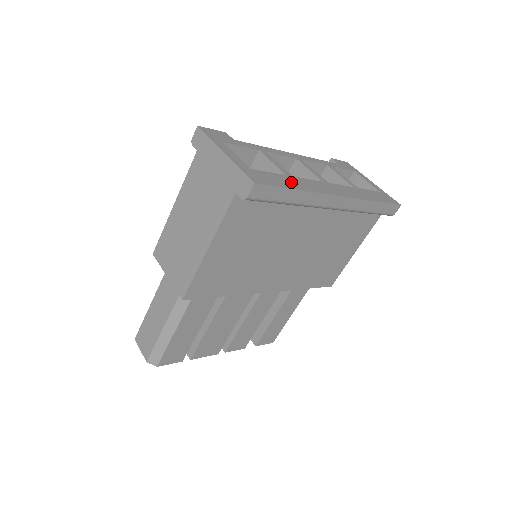
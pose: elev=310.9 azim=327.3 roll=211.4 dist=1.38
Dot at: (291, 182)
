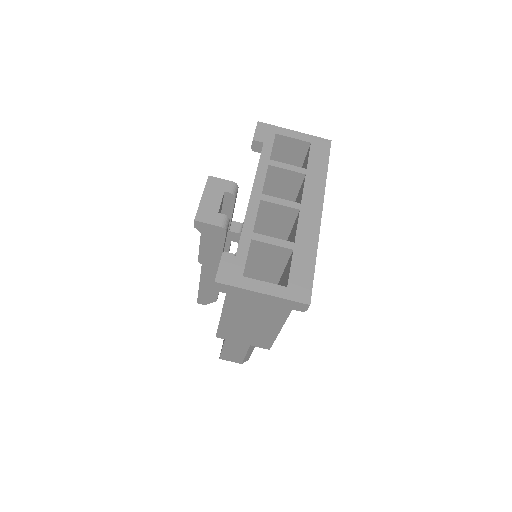
Dot at: (305, 256)
